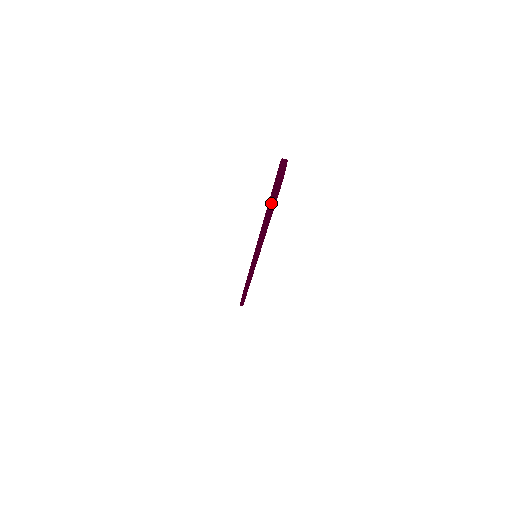
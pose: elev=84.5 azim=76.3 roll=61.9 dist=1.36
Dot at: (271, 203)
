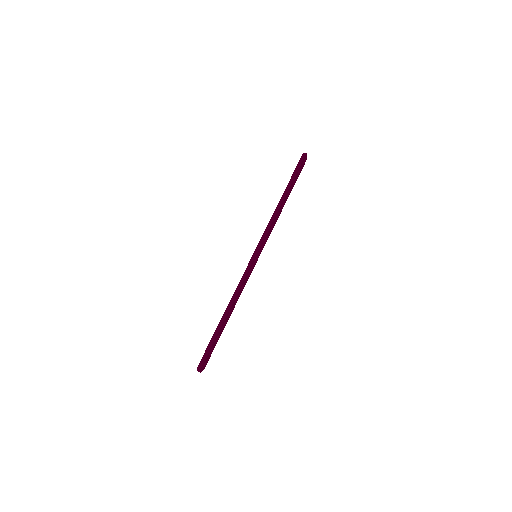
Dot at: (294, 173)
